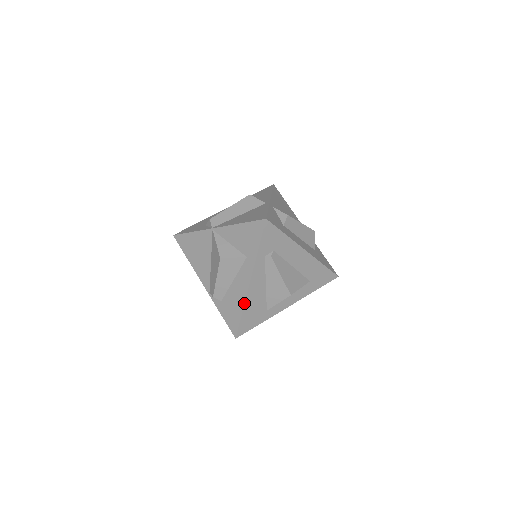
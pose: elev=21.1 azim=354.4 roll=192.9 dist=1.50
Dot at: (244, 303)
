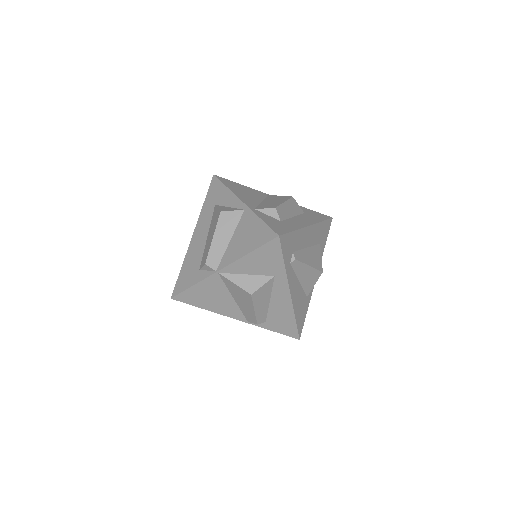
Dot at: (293, 311)
